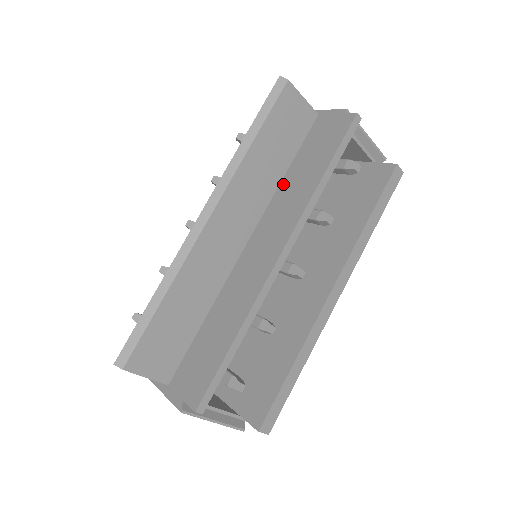
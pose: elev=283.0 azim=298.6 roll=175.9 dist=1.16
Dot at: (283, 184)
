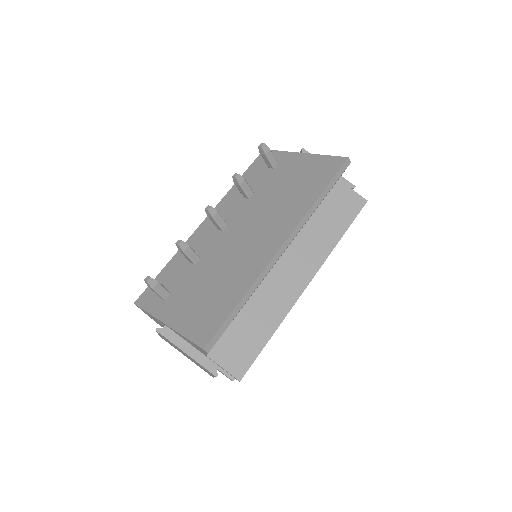
Dot at: (310, 225)
